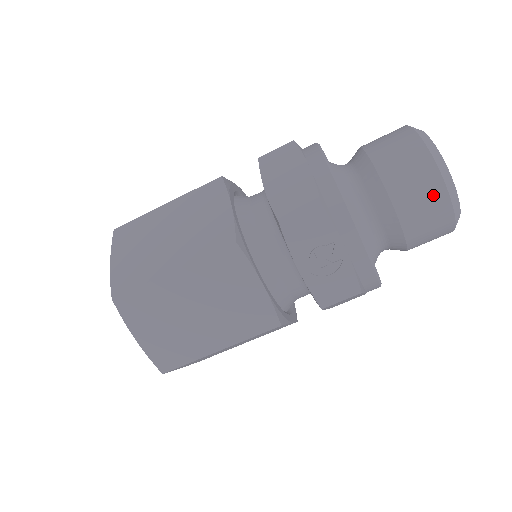
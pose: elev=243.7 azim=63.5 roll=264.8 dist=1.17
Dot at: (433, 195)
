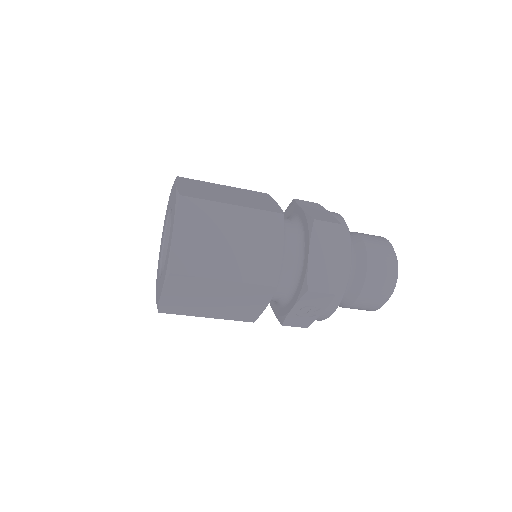
Dot at: (377, 304)
